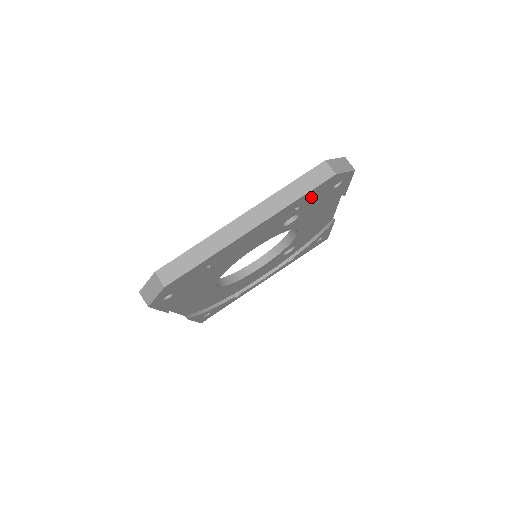
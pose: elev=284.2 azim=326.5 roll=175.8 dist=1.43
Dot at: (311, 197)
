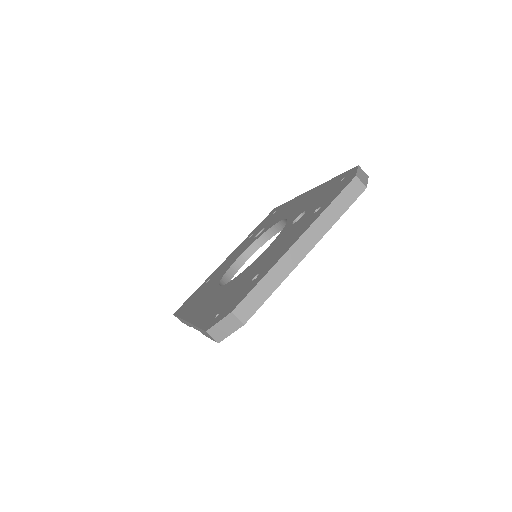
Dot at: occluded
